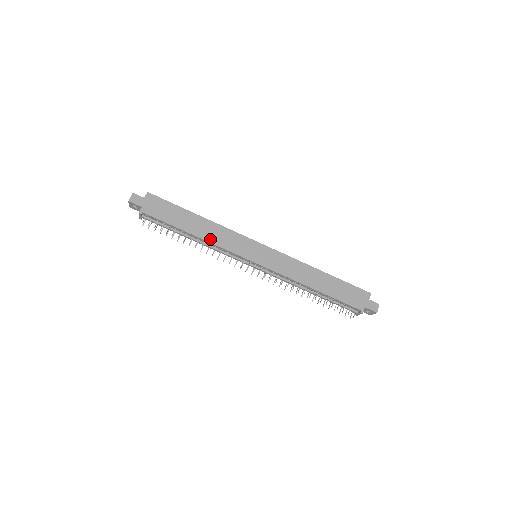
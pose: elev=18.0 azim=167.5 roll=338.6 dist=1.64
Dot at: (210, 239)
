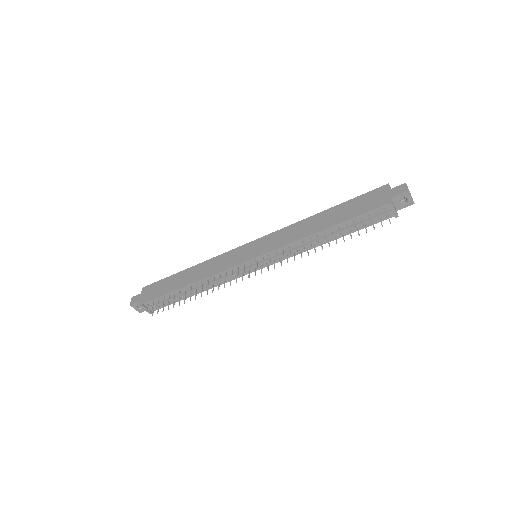
Dot at: (204, 276)
